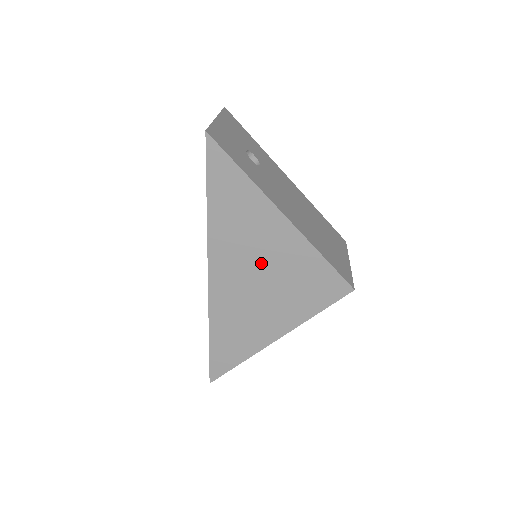
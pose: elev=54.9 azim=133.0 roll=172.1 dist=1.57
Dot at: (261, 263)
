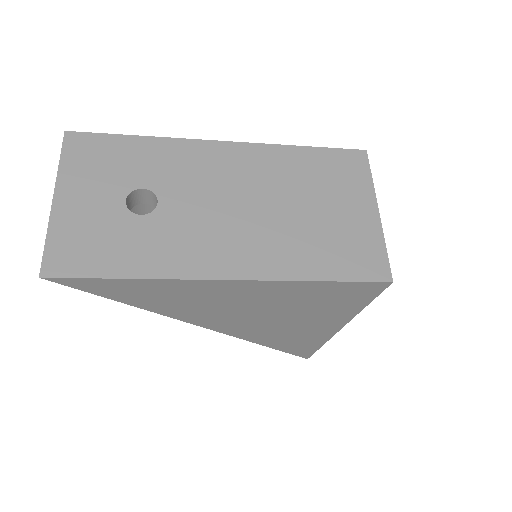
Dot at: (252, 309)
